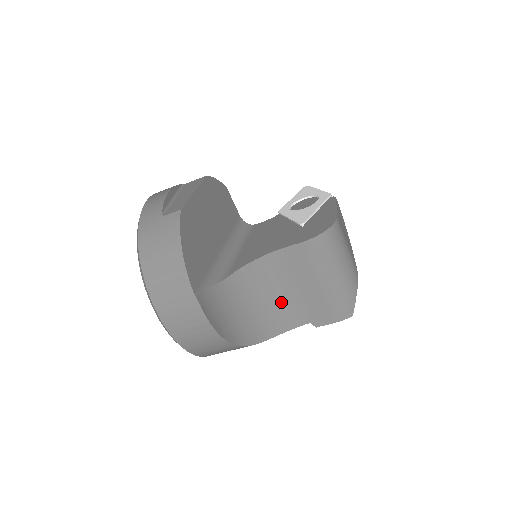
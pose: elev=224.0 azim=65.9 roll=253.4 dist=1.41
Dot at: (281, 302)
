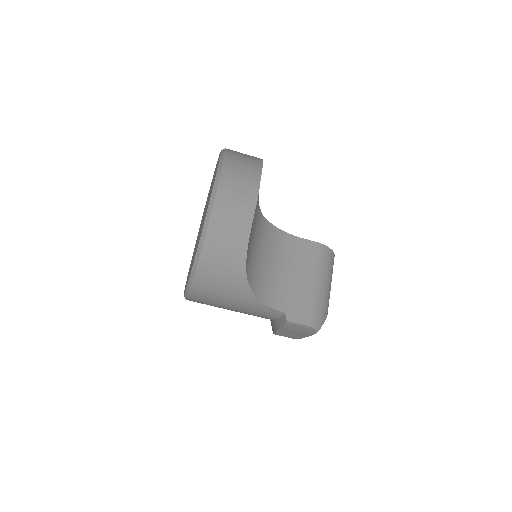
Dot at: (276, 276)
